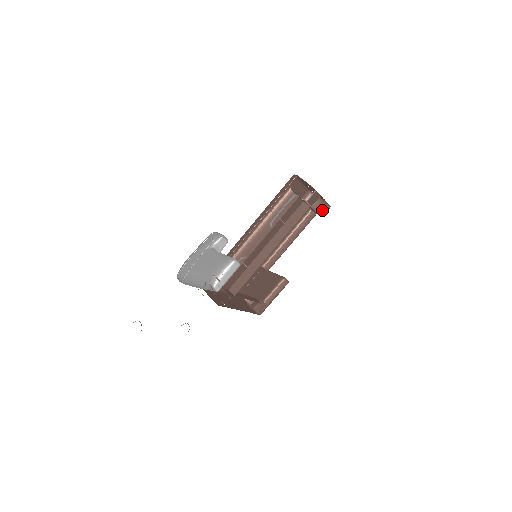
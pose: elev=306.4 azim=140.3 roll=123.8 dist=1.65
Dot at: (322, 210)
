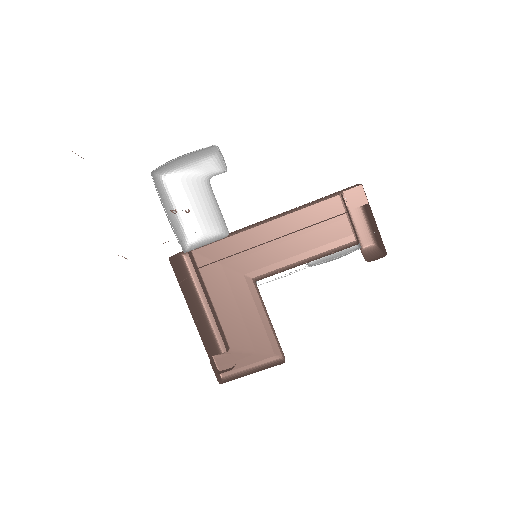
Dot at: occluded
